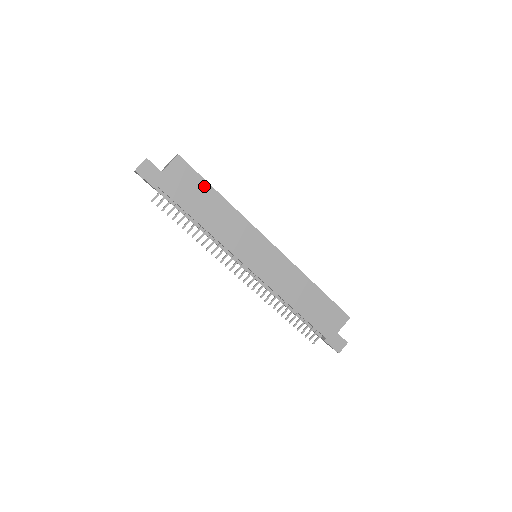
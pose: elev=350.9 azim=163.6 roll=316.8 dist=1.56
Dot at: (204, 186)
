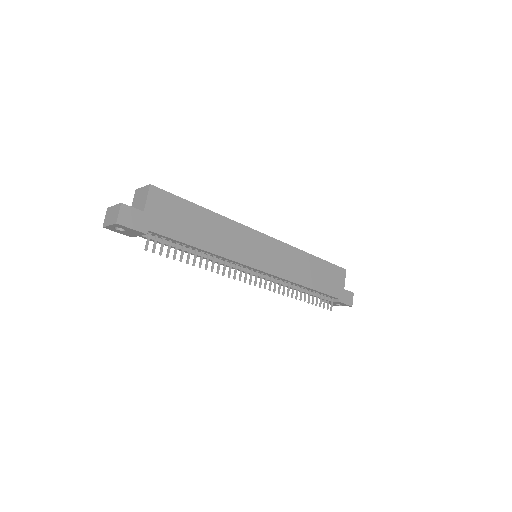
Dot at: (189, 207)
